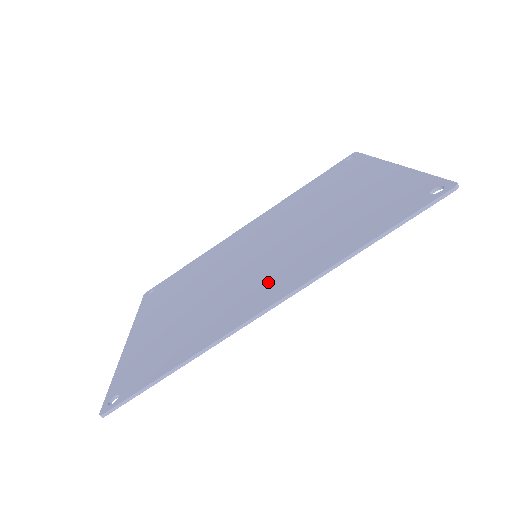
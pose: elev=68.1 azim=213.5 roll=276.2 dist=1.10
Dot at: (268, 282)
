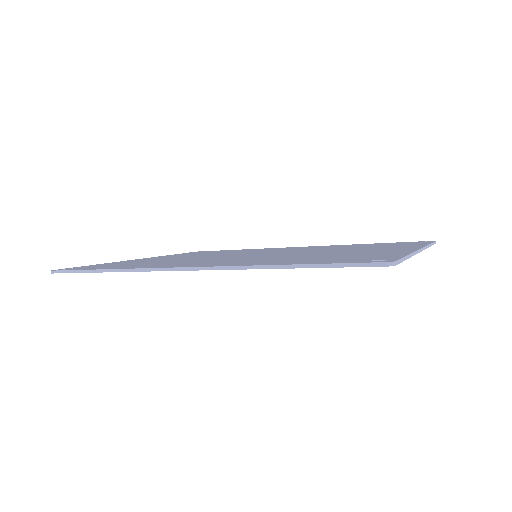
Dot at: (217, 261)
